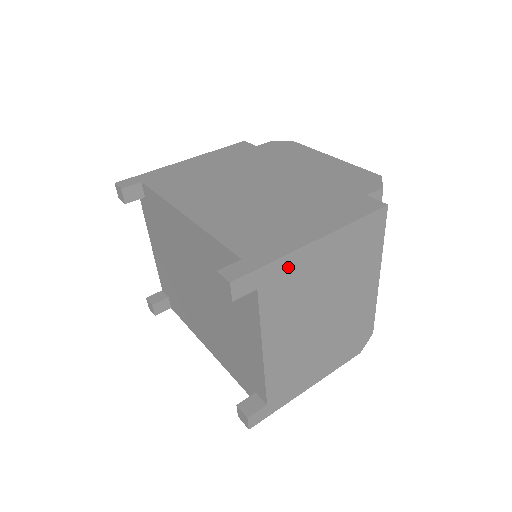
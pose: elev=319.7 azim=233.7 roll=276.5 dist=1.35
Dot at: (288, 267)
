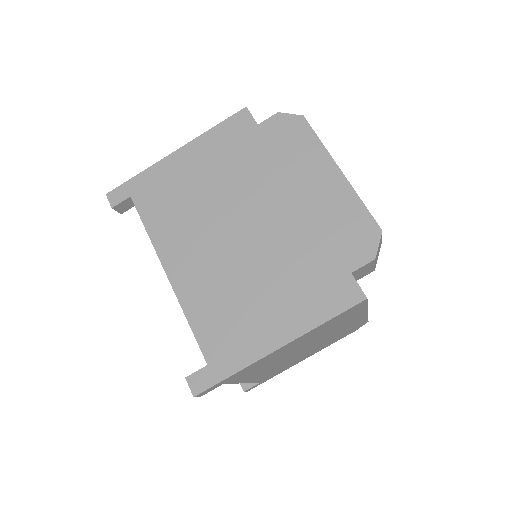
Dot at: (251, 367)
